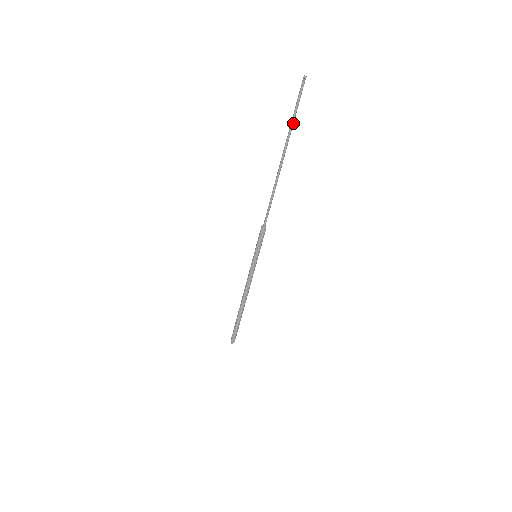
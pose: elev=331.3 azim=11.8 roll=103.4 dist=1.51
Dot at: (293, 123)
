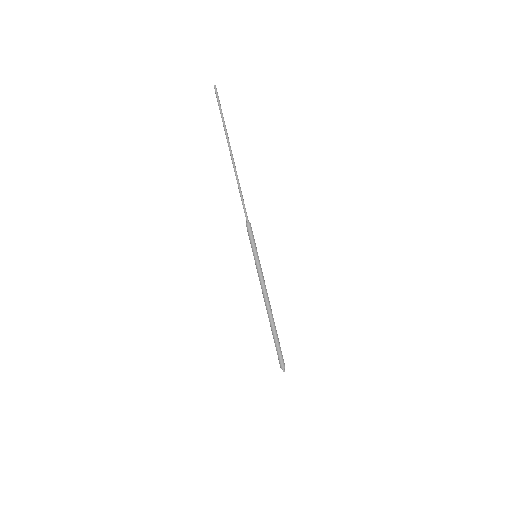
Dot at: (224, 123)
